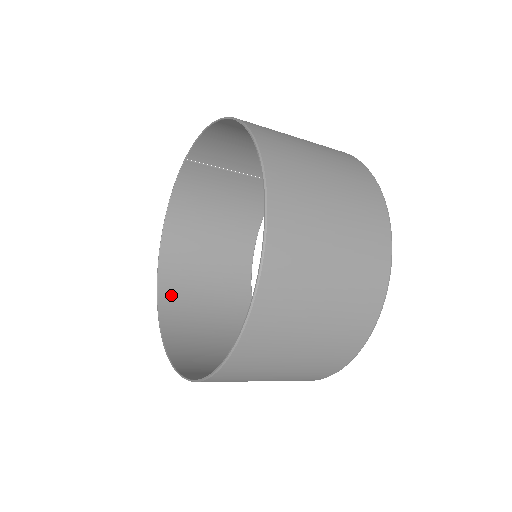
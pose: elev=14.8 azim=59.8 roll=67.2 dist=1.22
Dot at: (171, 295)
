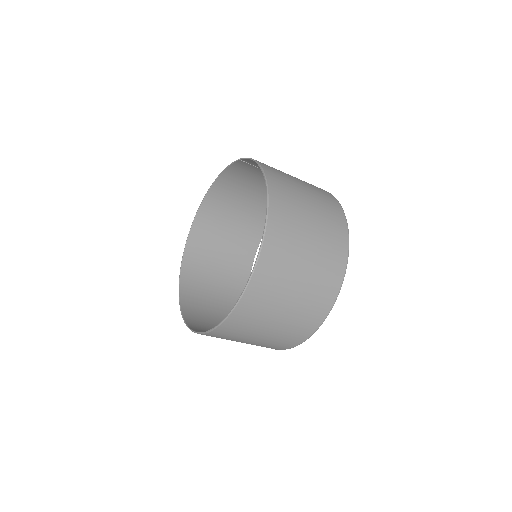
Dot at: (200, 233)
